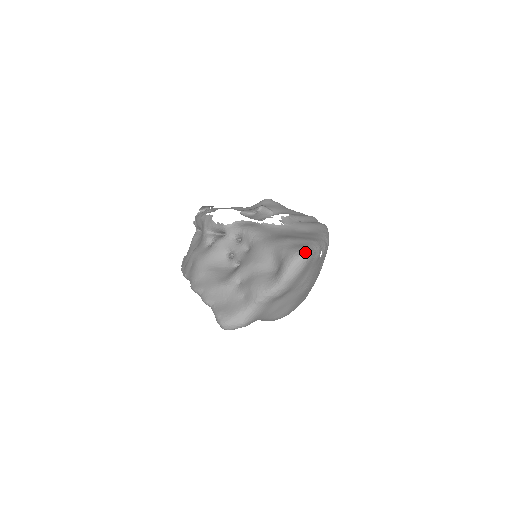
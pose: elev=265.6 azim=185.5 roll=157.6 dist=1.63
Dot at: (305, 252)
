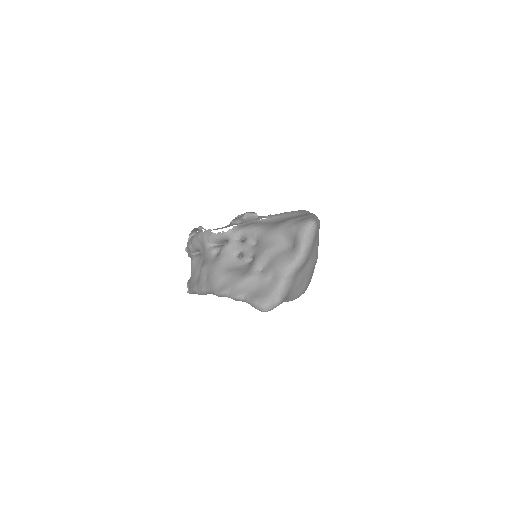
Dot at: (312, 221)
